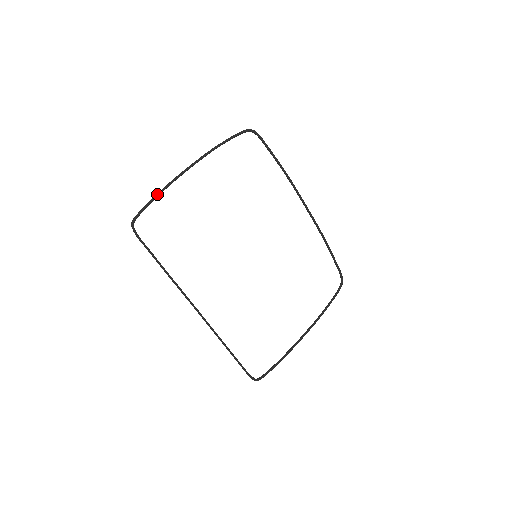
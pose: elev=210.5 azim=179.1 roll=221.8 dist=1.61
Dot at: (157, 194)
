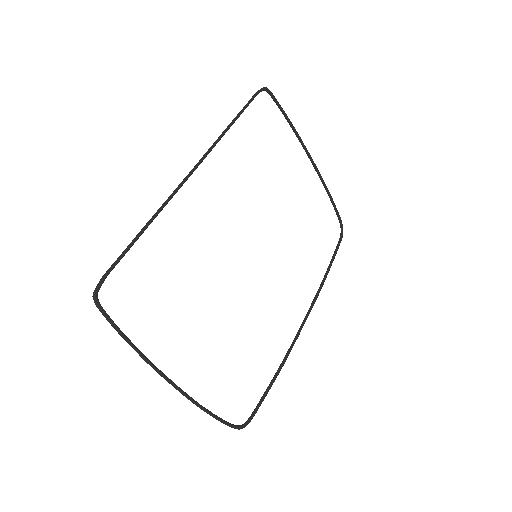
Dot at: occluded
